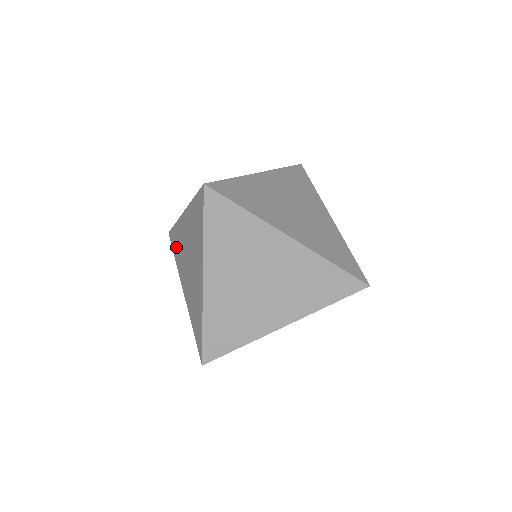
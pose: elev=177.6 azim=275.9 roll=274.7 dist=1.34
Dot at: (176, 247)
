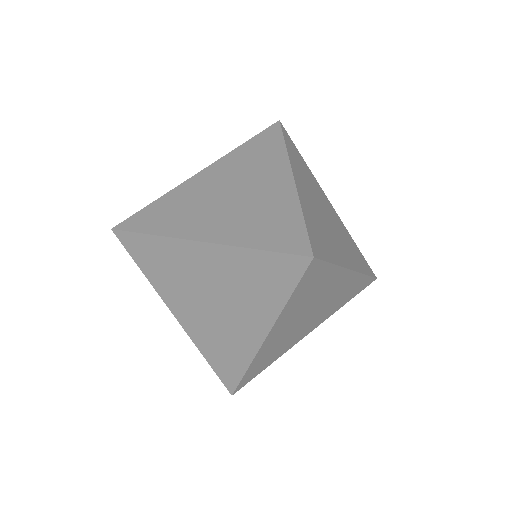
Dot at: (152, 262)
